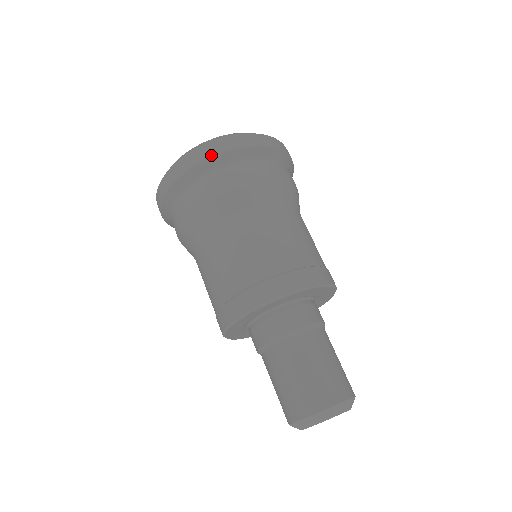
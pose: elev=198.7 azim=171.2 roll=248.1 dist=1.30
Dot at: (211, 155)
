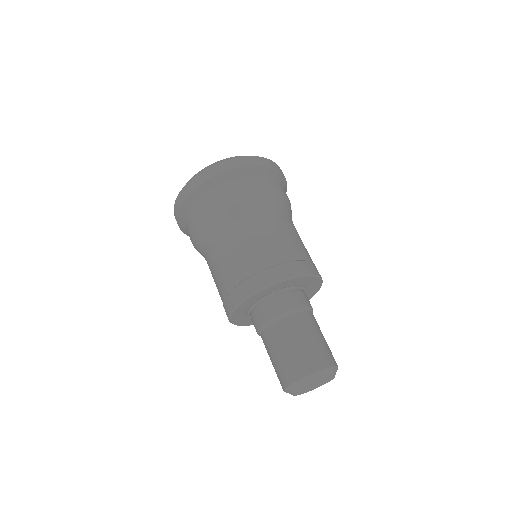
Dot at: (177, 213)
